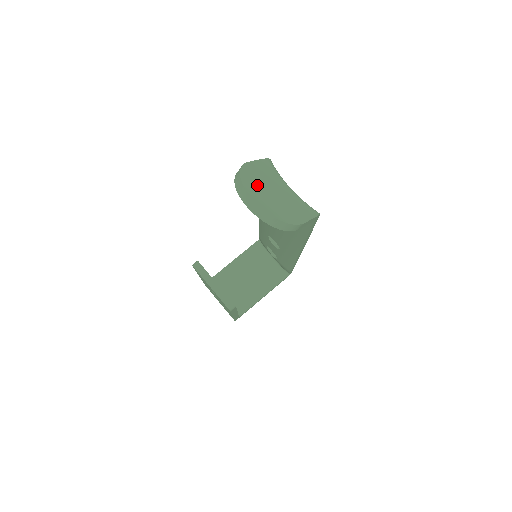
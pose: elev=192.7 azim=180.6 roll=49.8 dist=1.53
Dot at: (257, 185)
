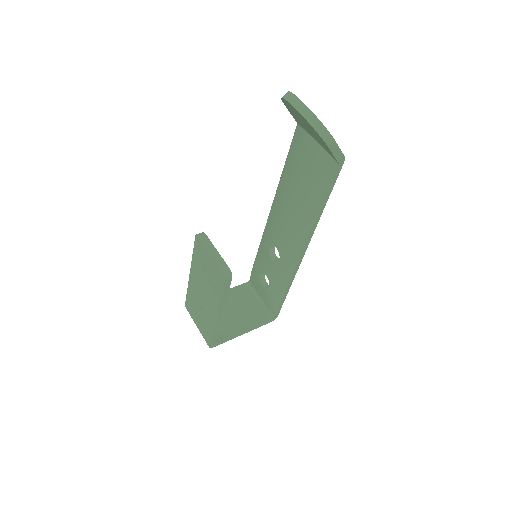
Dot at: occluded
